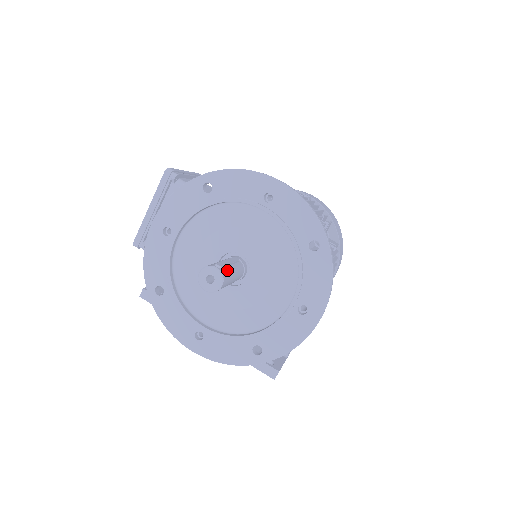
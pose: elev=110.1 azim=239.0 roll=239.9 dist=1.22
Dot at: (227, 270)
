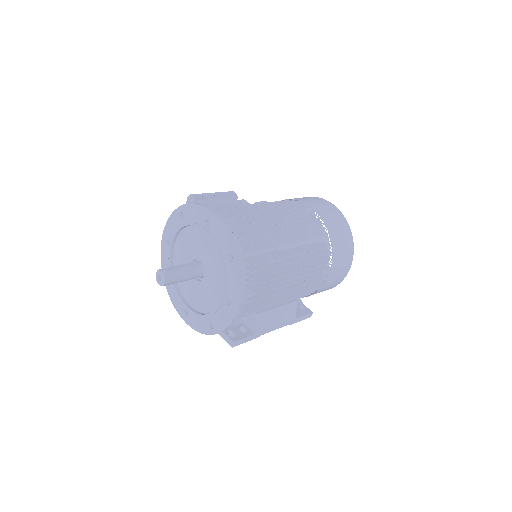
Dot at: (173, 272)
